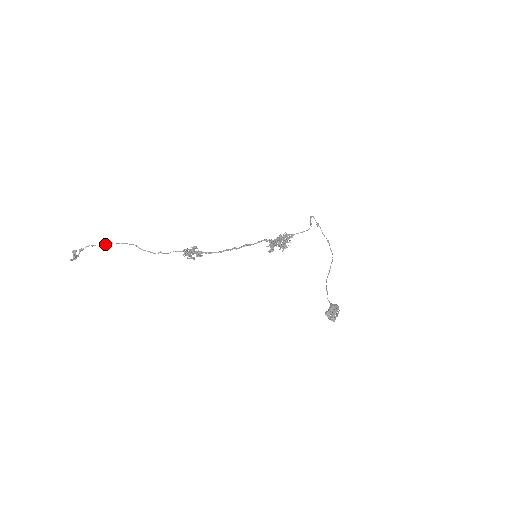
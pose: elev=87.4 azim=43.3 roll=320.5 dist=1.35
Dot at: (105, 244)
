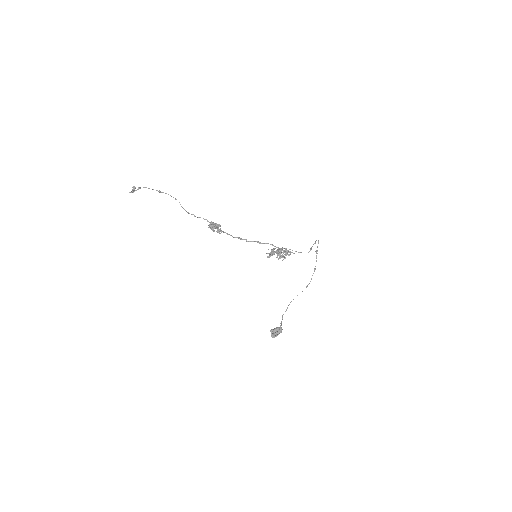
Dot at: (158, 191)
